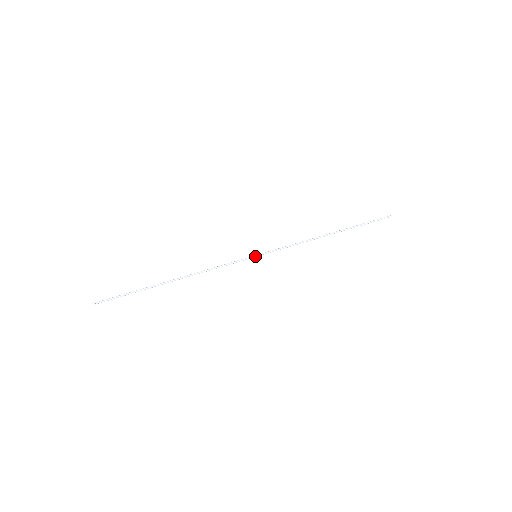
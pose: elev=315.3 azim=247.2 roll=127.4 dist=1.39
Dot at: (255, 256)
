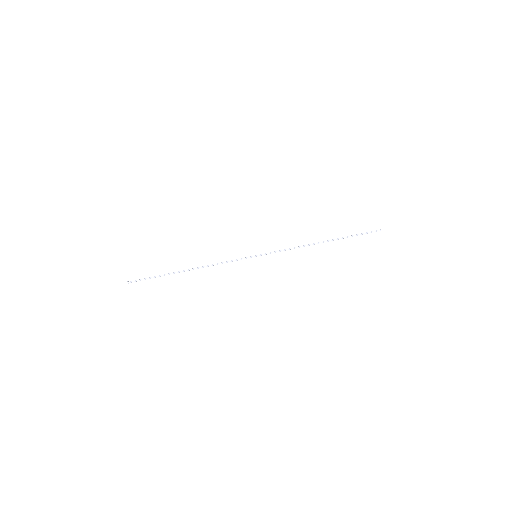
Dot at: (255, 256)
